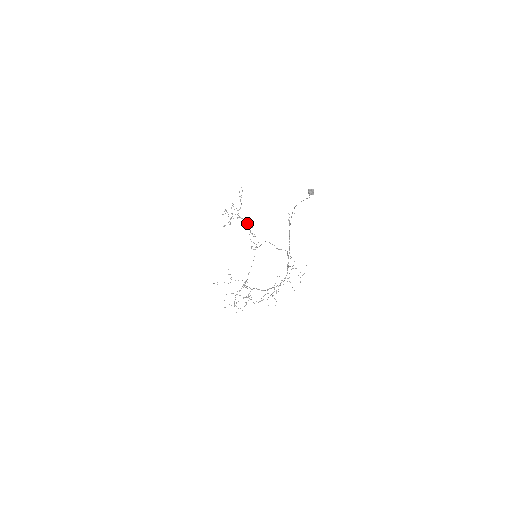
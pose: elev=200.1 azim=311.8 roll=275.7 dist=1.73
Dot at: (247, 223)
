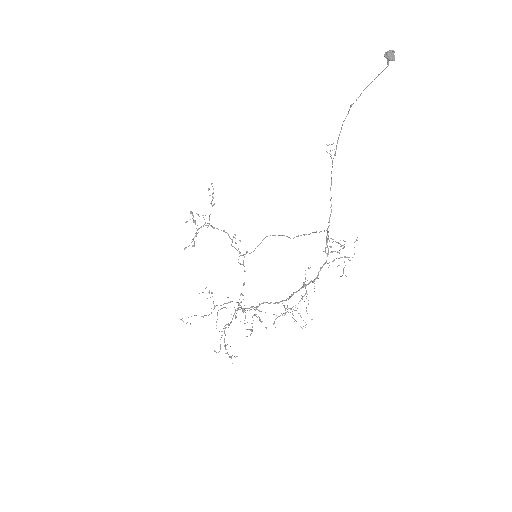
Dot at: (224, 231)
